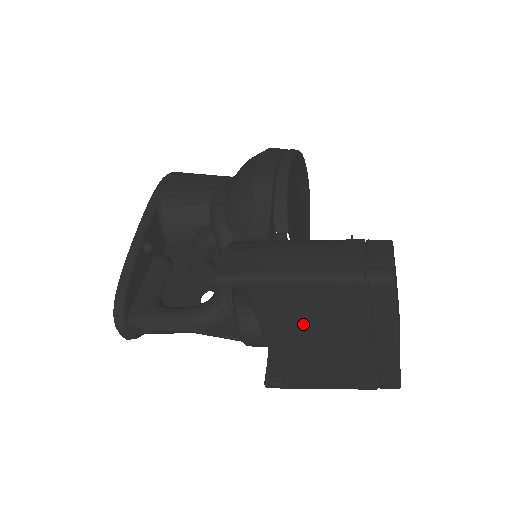
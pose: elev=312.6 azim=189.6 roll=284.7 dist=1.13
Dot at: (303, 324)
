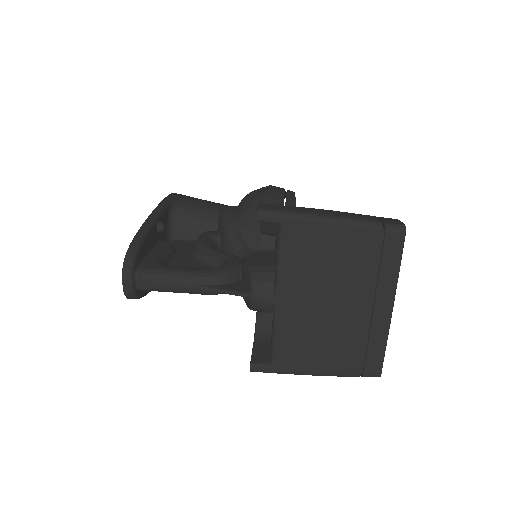
Dot at: (317, 275)
